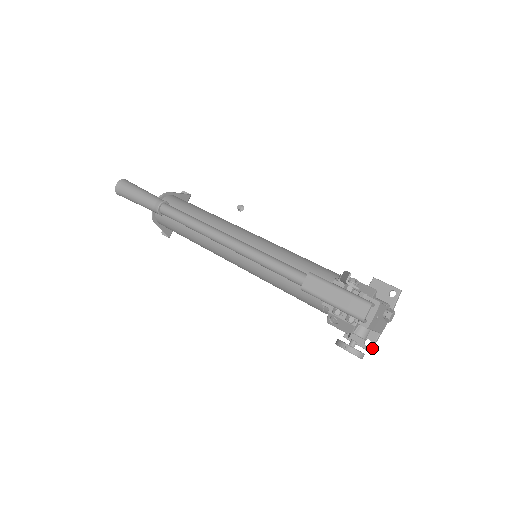
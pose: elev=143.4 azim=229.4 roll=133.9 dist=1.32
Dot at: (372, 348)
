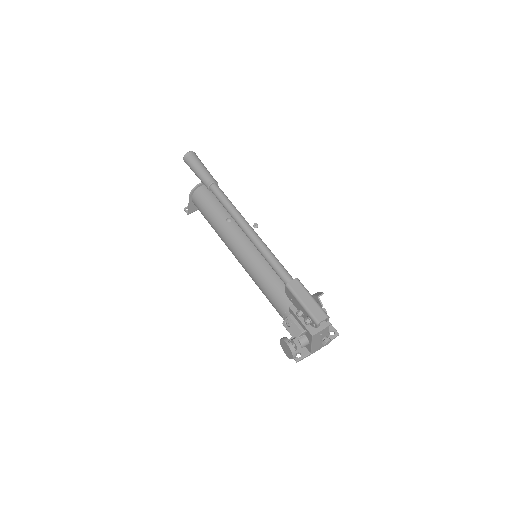
Dot at: (299, 360)
